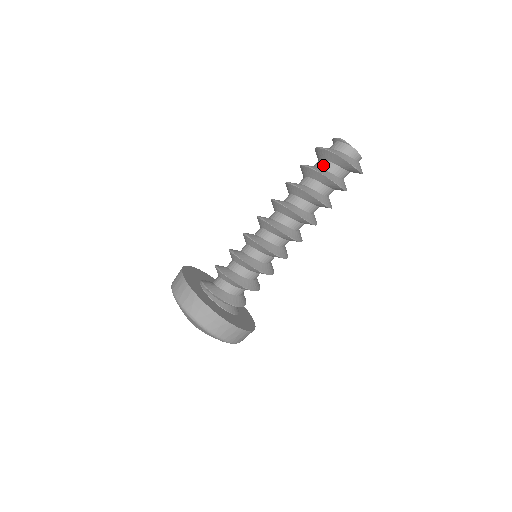
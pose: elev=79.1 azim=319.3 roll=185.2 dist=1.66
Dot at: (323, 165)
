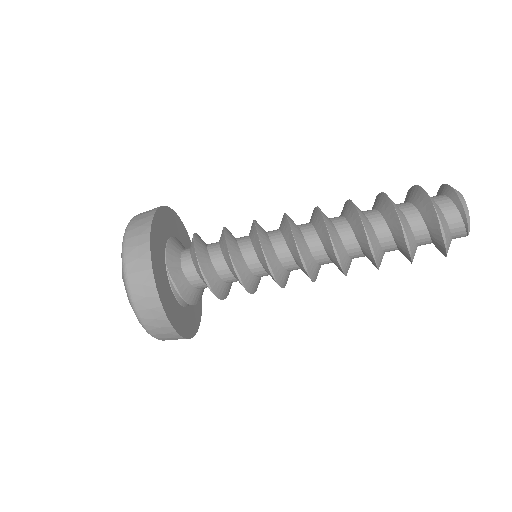
Dot at: (422, 240)
